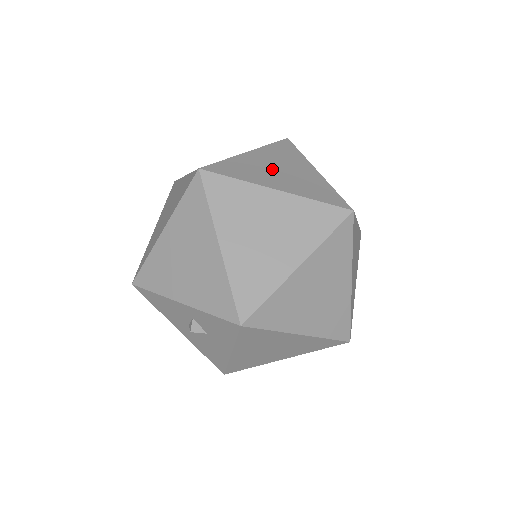
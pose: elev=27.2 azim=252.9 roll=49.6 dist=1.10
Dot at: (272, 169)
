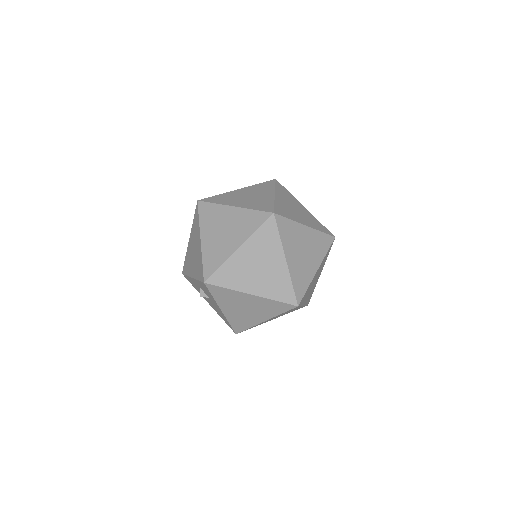
Dot at: (243, 197)
